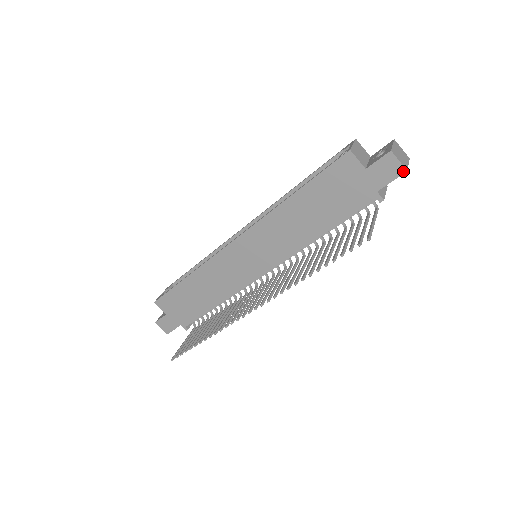
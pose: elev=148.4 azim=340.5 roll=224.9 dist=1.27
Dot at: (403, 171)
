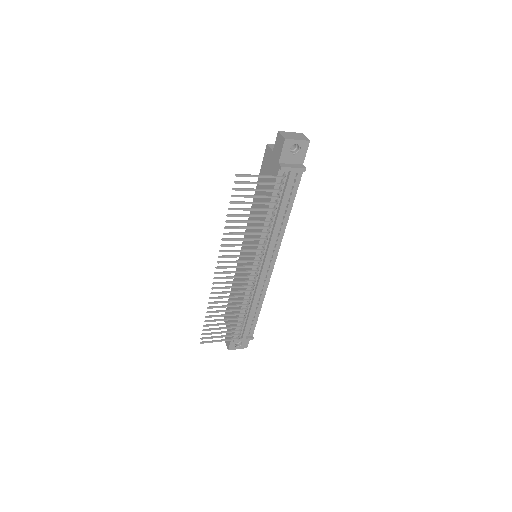
Dot at: (284, 140)
